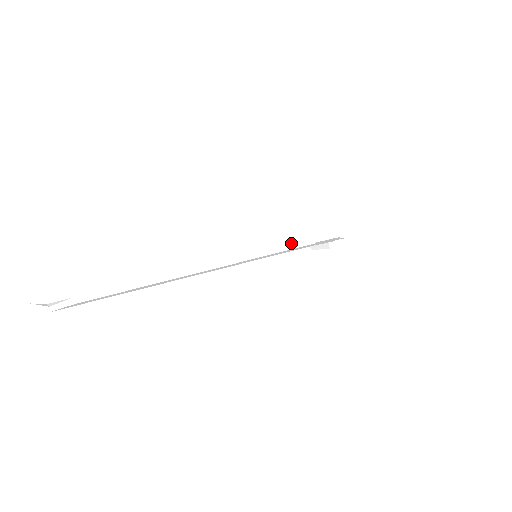
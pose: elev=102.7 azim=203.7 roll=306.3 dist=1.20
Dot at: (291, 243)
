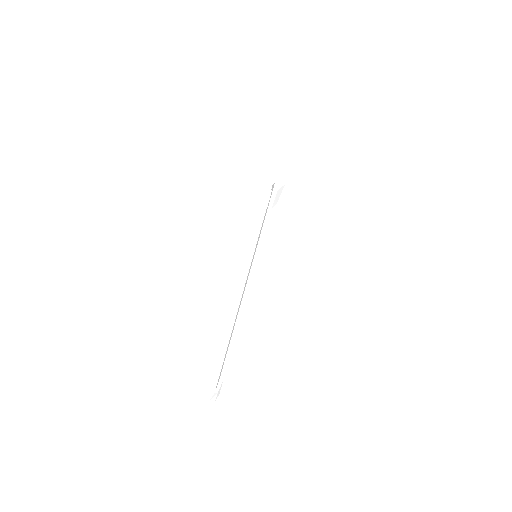
Dot at: (263, 225)
